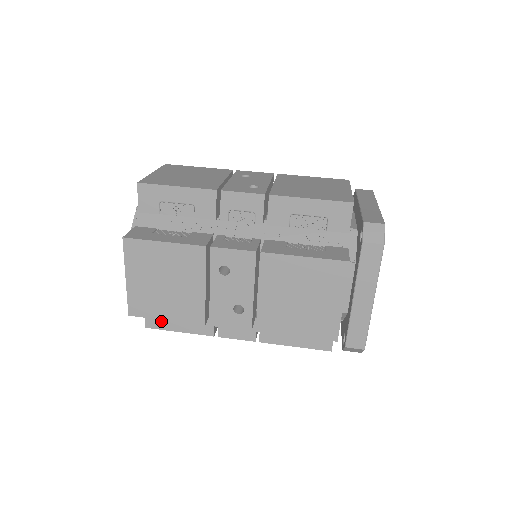
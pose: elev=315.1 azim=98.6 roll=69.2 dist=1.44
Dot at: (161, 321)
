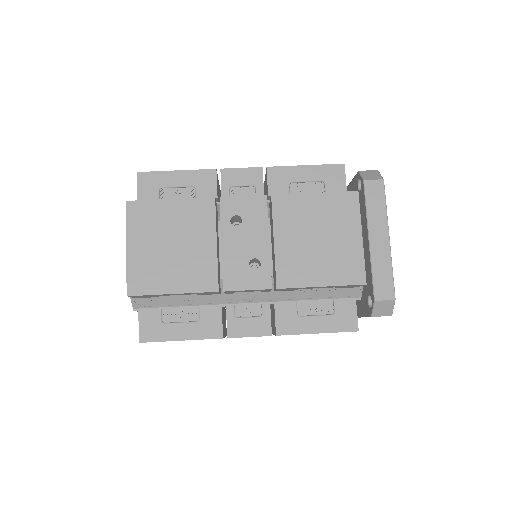
Dot at: occluded
